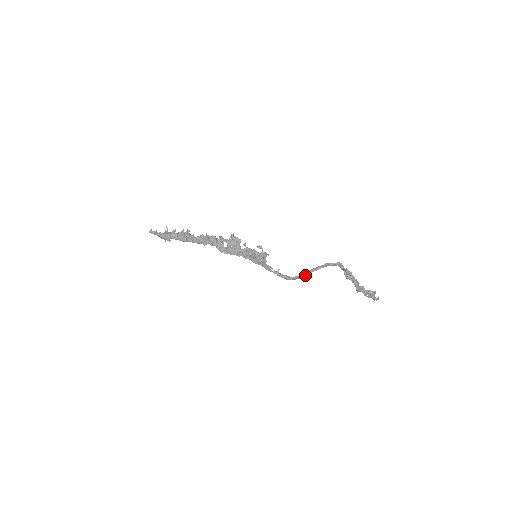
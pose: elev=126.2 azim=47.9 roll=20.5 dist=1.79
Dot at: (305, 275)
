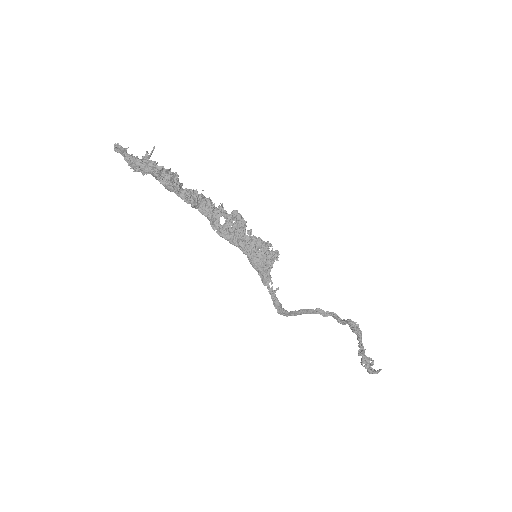
Dot at: (294, 314)
